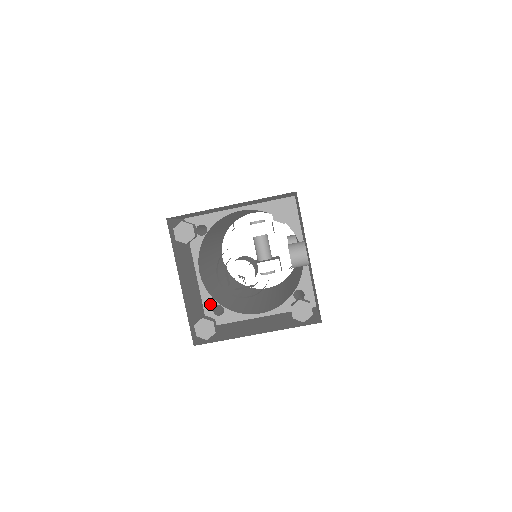
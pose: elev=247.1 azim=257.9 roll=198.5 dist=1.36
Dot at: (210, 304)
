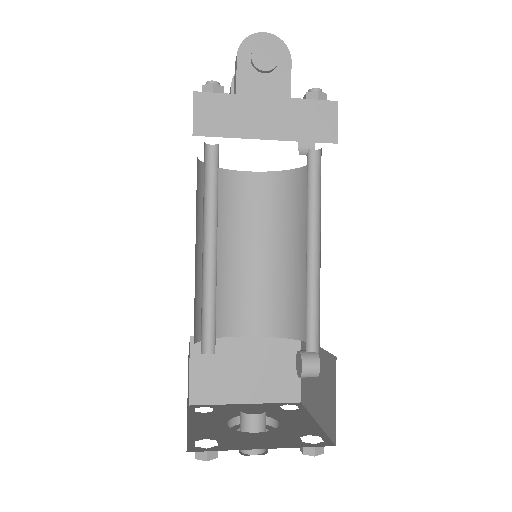
Dot at: occluded
